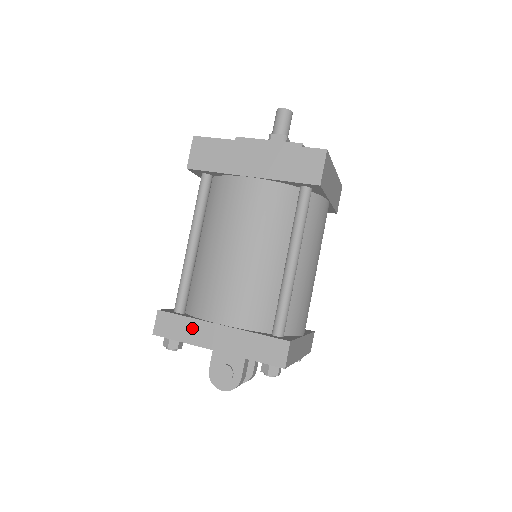
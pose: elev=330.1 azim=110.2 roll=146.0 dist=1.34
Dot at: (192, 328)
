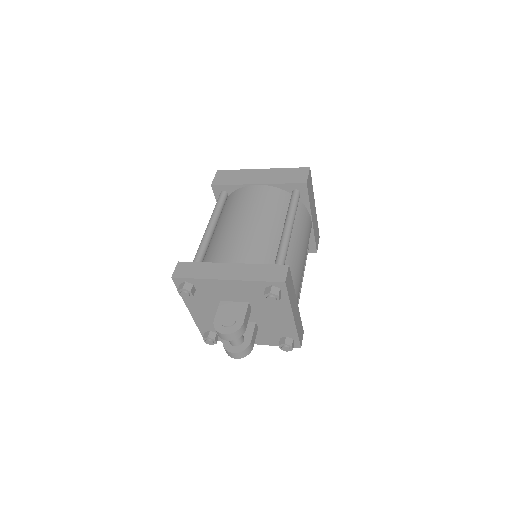
Dot at: (207, 268)
